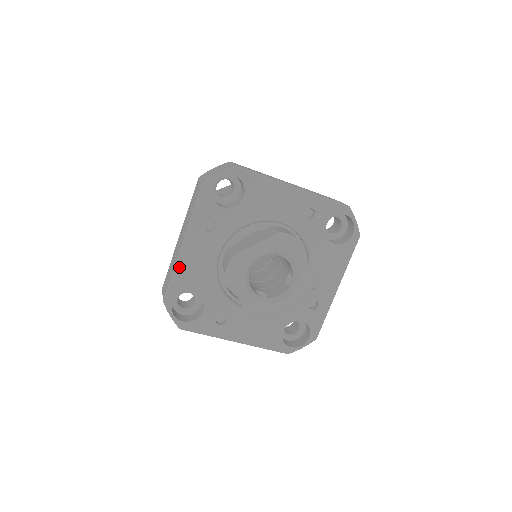
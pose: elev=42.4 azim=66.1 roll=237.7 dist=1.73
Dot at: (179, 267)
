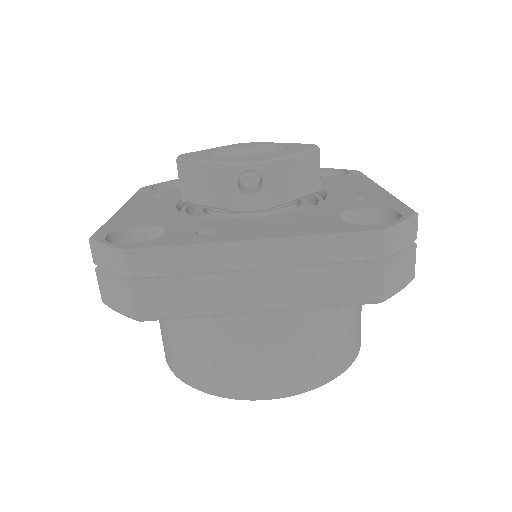
Dot at: (116, 217)
